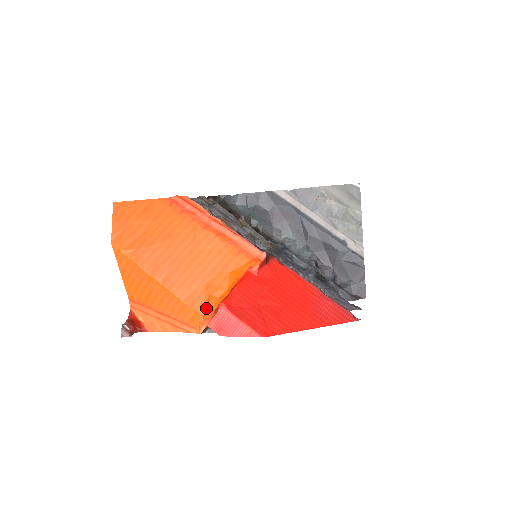
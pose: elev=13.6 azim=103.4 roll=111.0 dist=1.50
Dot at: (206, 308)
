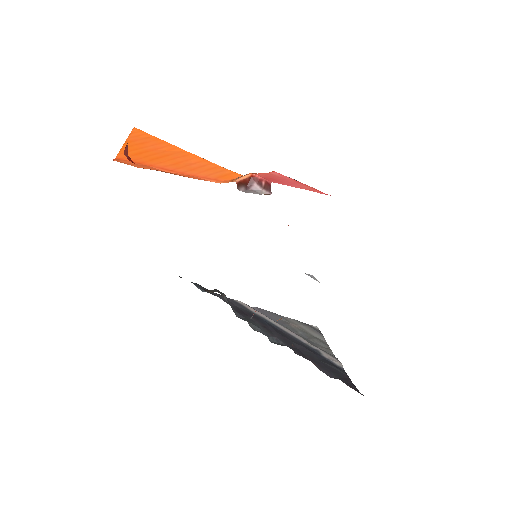
Dot at: occluded
